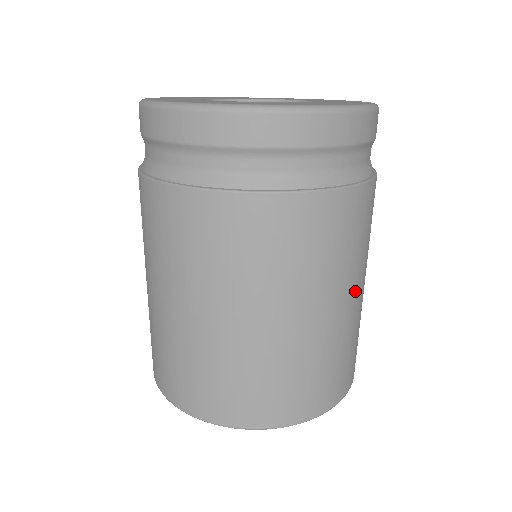
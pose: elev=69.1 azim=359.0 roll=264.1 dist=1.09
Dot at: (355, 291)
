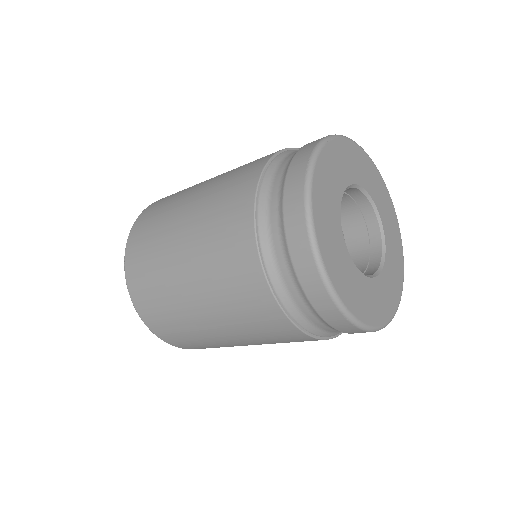
Dot at: occluded
